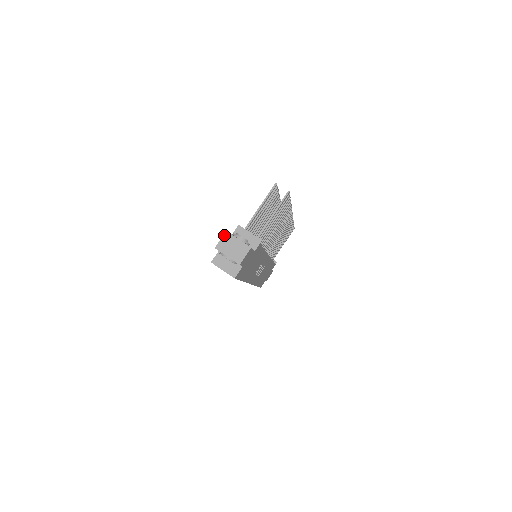
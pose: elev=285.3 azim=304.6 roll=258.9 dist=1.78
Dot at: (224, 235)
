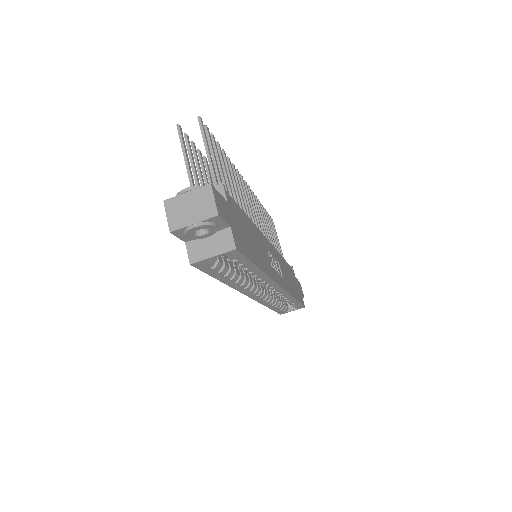
Dot at: (165, 207)
